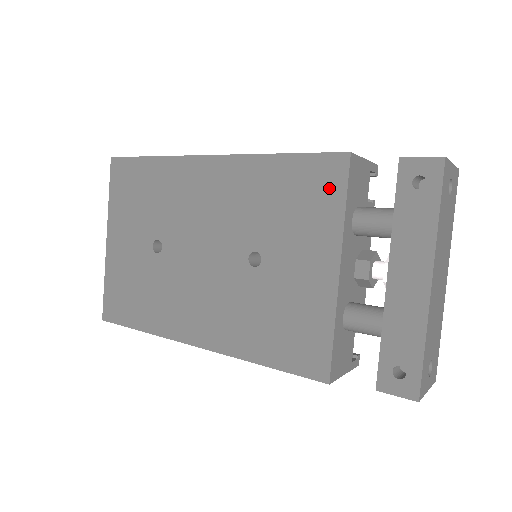
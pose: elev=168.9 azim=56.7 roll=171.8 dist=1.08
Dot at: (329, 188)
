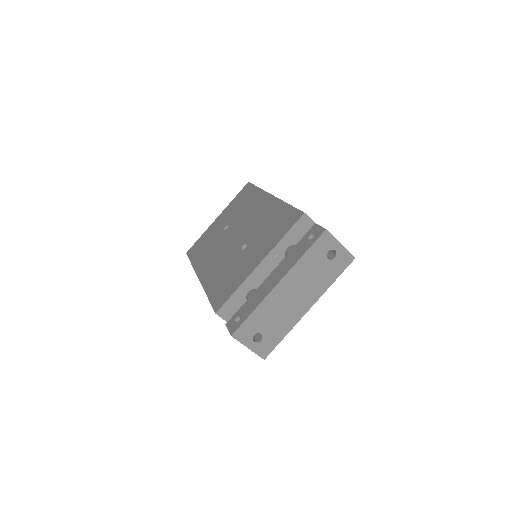
Dot at: (287, 225)
